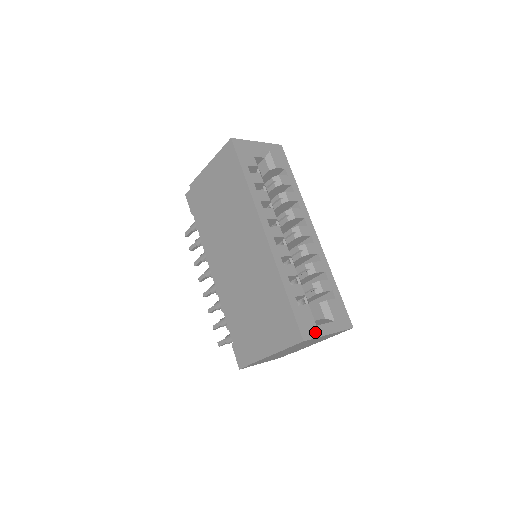
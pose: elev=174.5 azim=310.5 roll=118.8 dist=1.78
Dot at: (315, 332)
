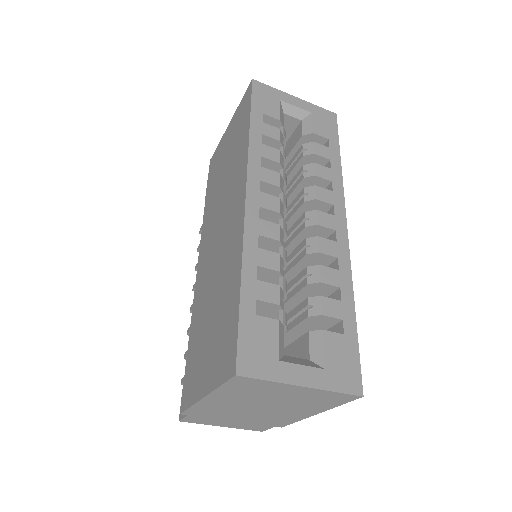
Dot at: (270, 370)
